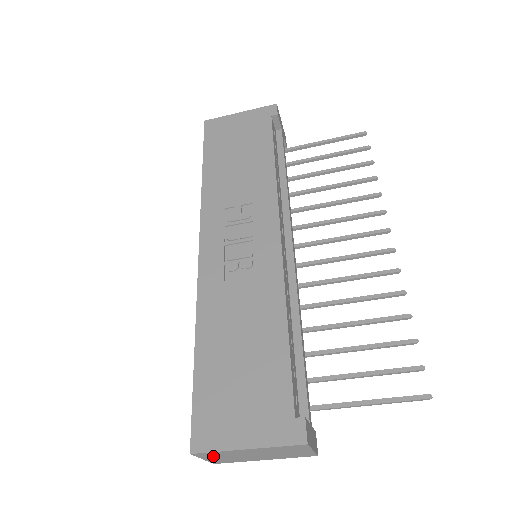
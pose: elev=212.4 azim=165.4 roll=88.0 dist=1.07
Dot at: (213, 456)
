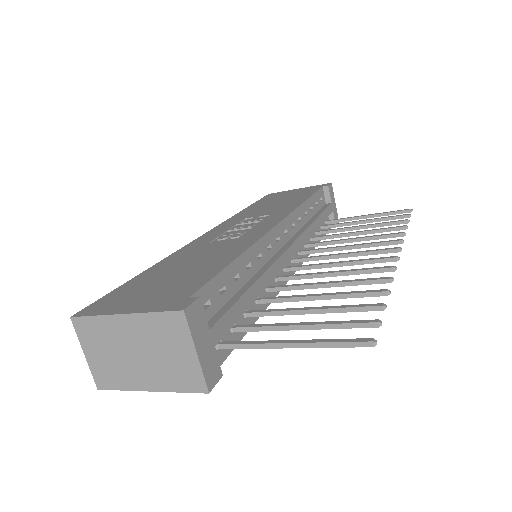
Dot at: (93, 341)
